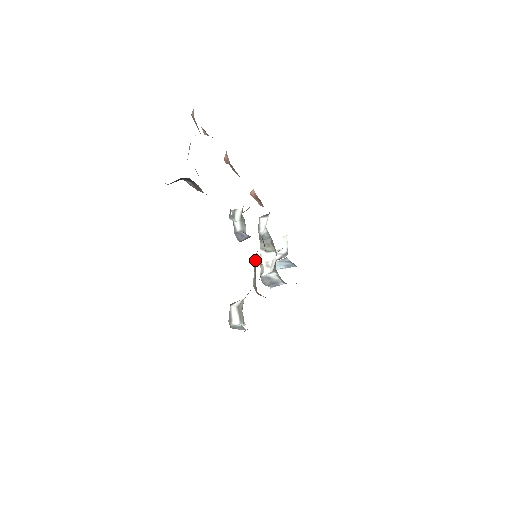
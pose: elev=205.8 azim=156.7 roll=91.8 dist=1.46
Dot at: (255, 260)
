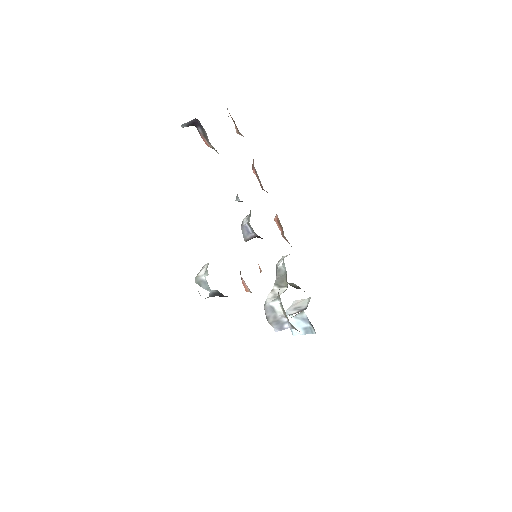
Dot at: occluded
